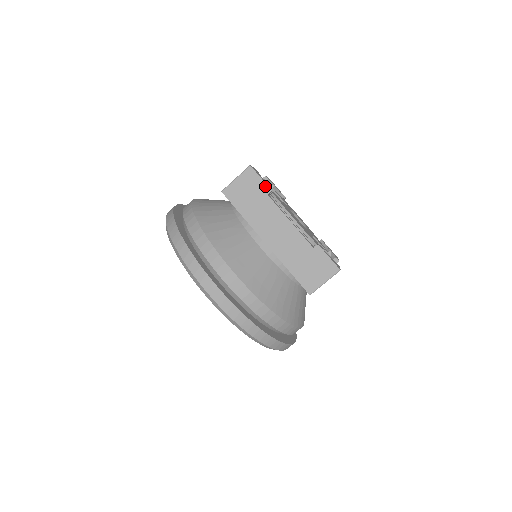
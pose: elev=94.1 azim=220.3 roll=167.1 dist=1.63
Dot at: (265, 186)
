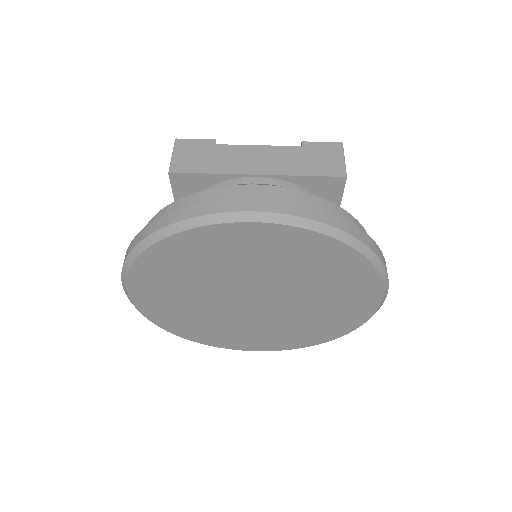
Dot at: (206, 141)
